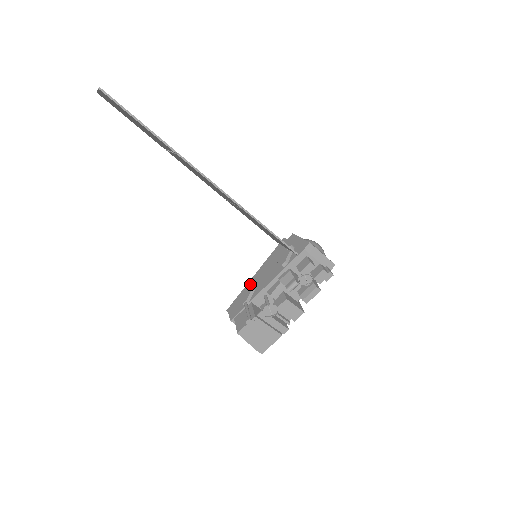
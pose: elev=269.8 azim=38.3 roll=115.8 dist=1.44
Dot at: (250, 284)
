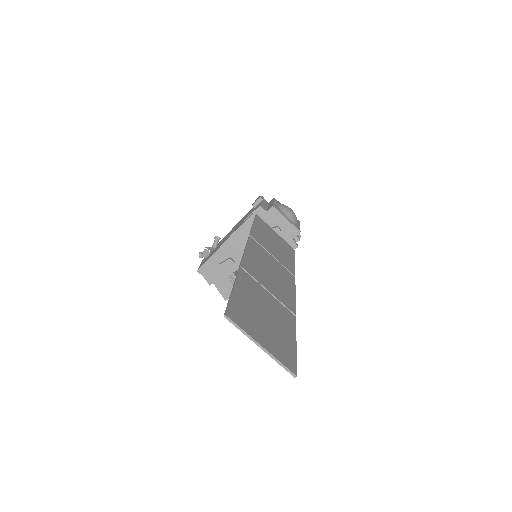
Dot at: (225, 251)
